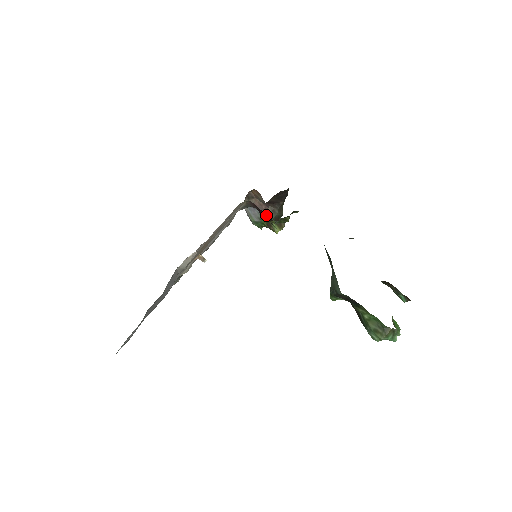
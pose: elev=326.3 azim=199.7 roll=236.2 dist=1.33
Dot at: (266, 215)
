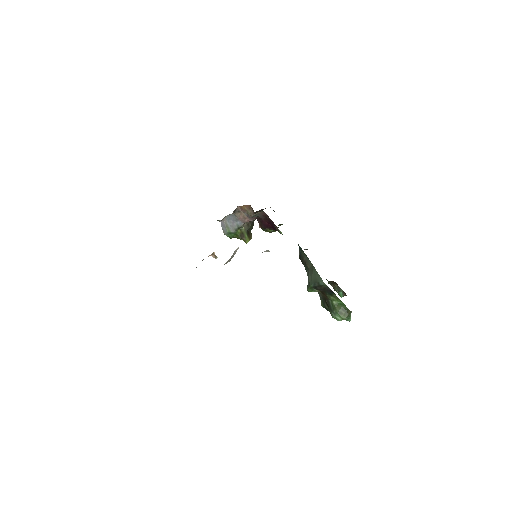
Dot at: (270, 224)
